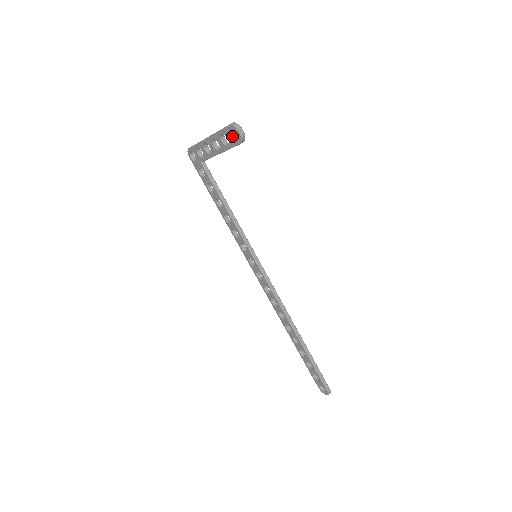
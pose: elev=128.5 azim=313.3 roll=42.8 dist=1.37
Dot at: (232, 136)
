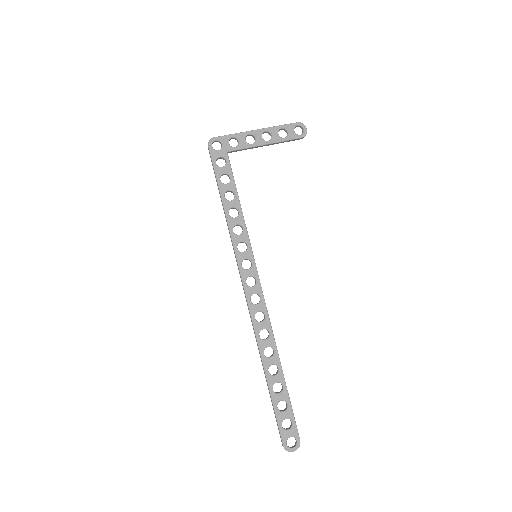
Dot at: (294, 131)
